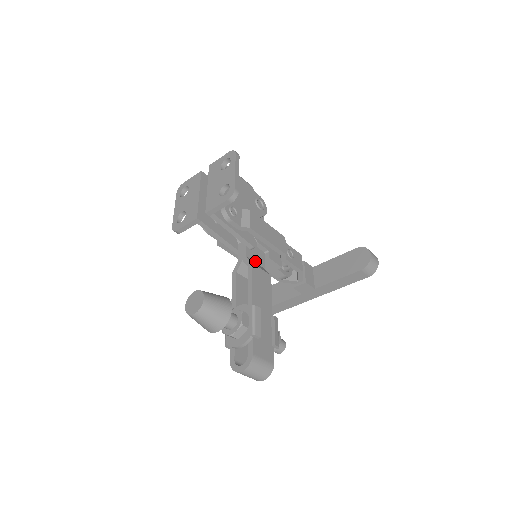
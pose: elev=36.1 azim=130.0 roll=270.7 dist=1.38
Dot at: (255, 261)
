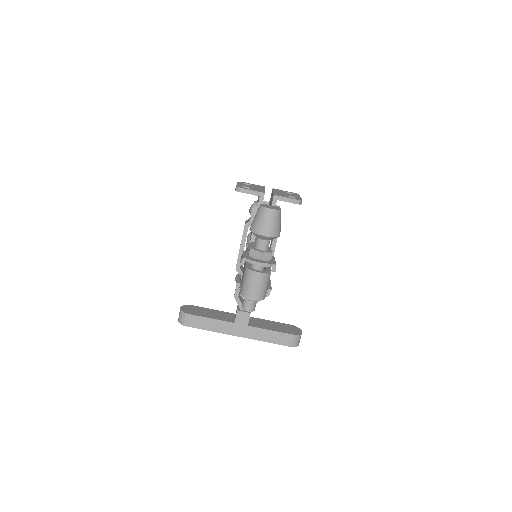
Dot at: occluded
